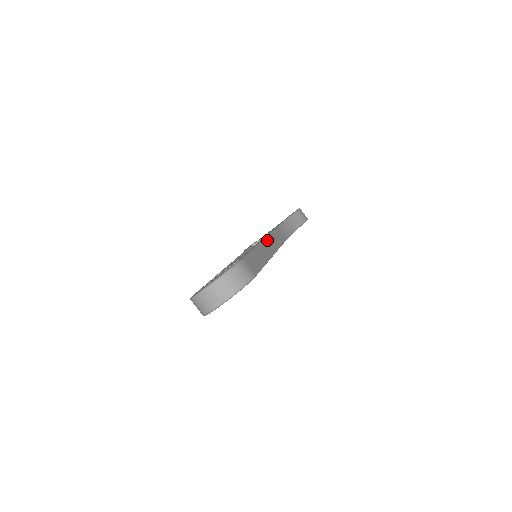
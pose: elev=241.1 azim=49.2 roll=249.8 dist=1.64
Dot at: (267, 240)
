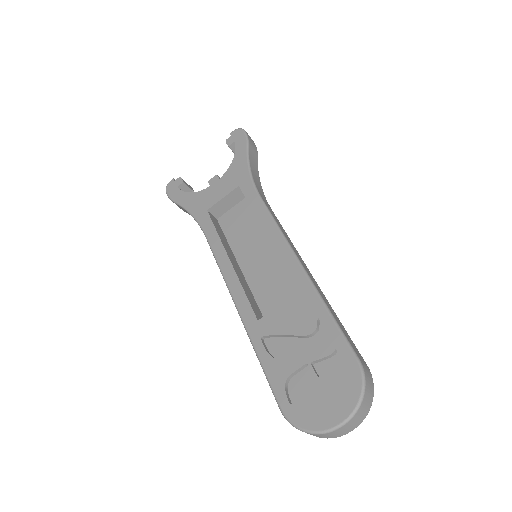
Dot at: (296, 254)
